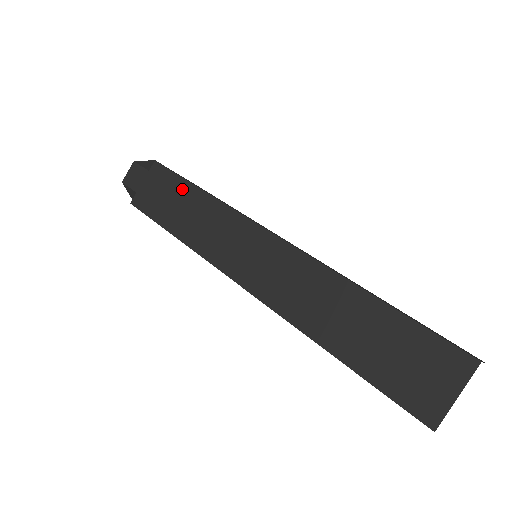
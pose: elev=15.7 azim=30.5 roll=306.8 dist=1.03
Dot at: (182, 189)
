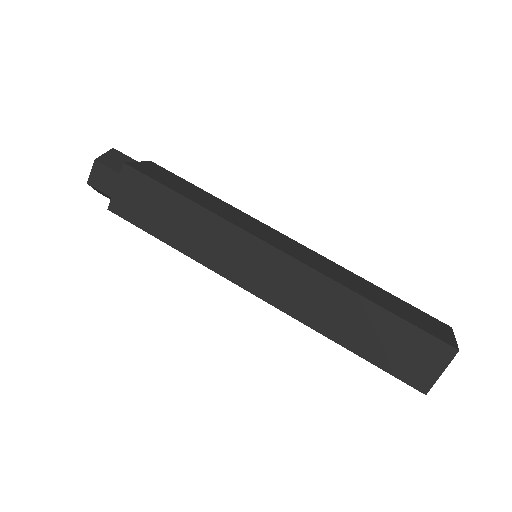
Dot at: (168, 199)
